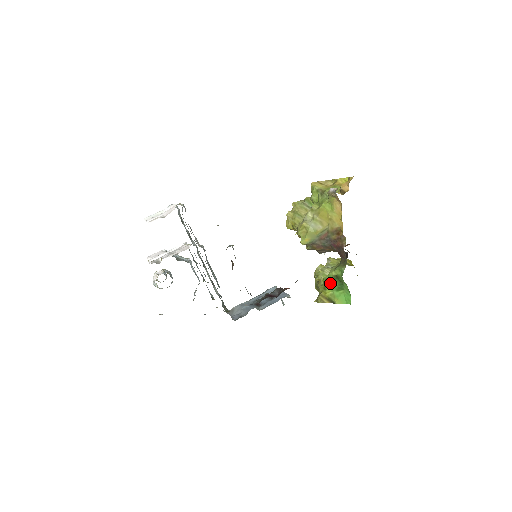
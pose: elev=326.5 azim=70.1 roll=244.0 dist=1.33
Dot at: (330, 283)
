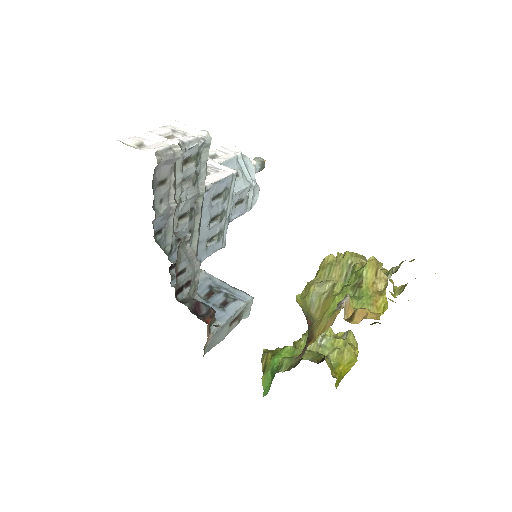
Dot at: (278, 359)
